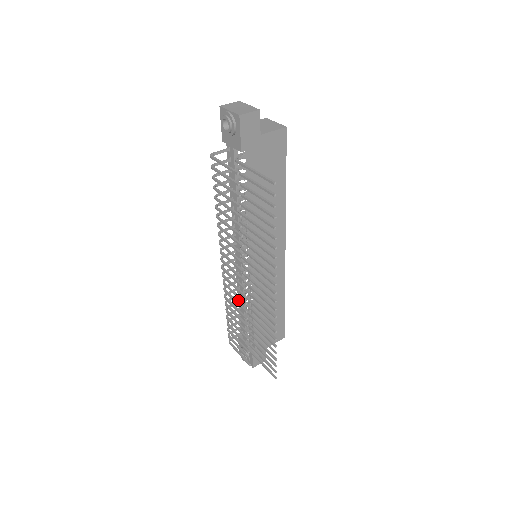
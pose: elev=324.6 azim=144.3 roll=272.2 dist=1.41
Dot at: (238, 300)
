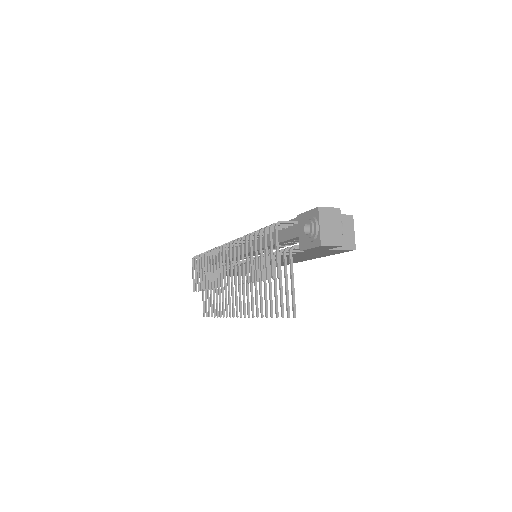
Dot at: occluded
